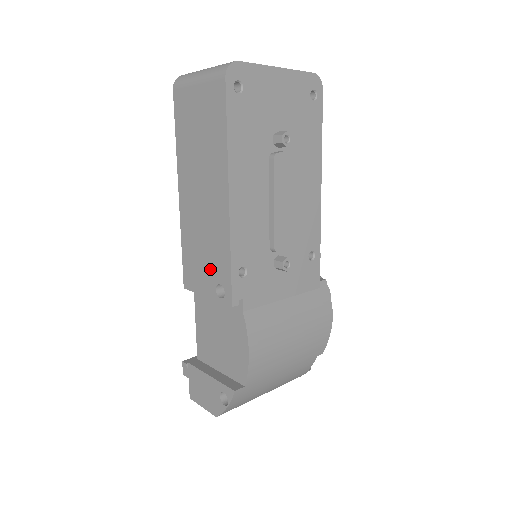
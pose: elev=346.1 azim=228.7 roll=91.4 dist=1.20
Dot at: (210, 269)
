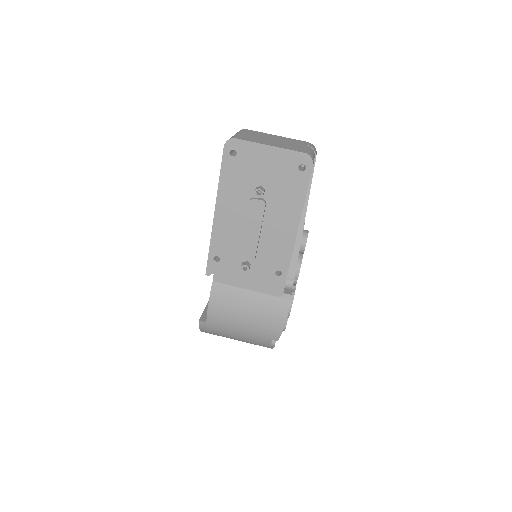
Dot at: occluded
